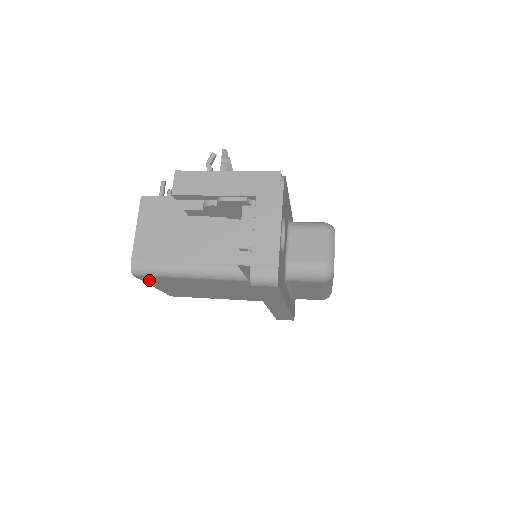
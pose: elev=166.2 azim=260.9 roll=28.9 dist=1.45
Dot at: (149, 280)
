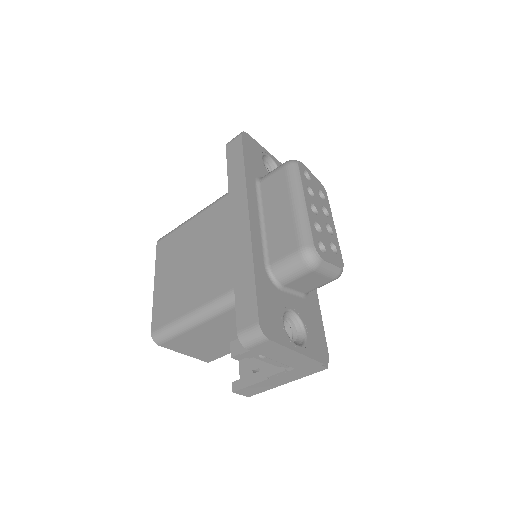
Dot at: (161, 253)
